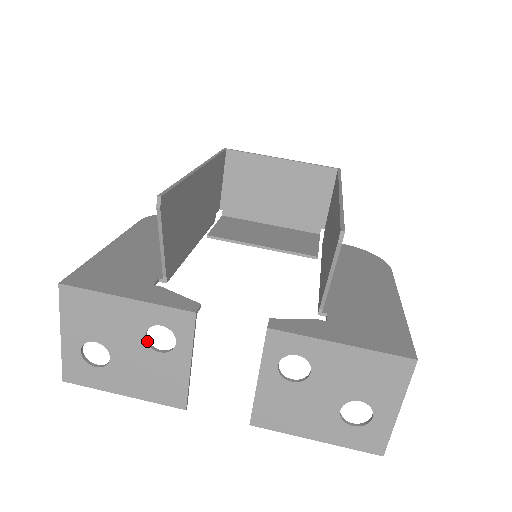
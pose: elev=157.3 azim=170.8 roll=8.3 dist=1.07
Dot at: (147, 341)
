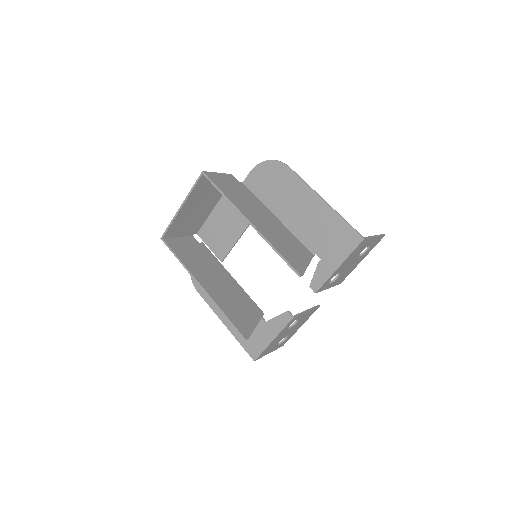
Dot at: (290, 327)
